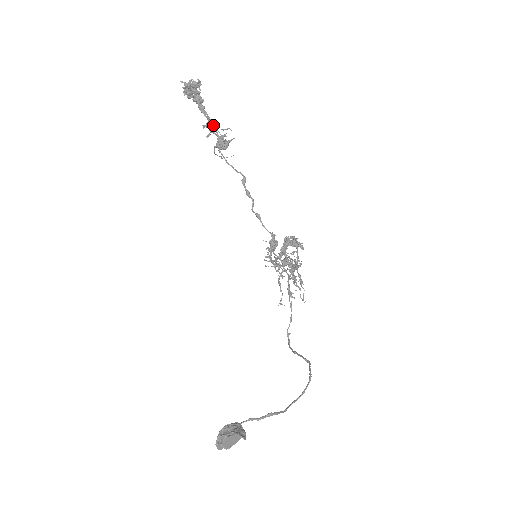
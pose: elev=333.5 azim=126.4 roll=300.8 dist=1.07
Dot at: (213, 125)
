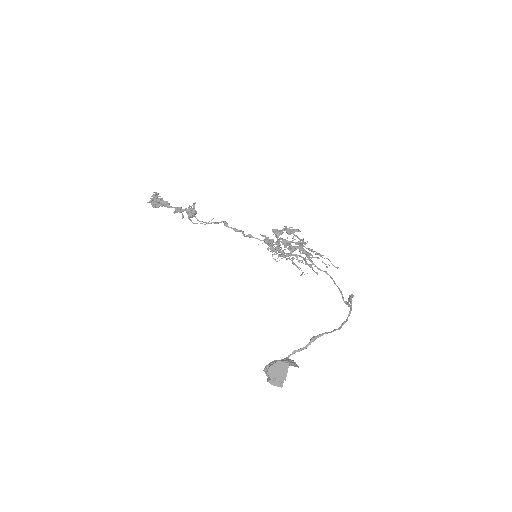
Dot at: (179, 208)
